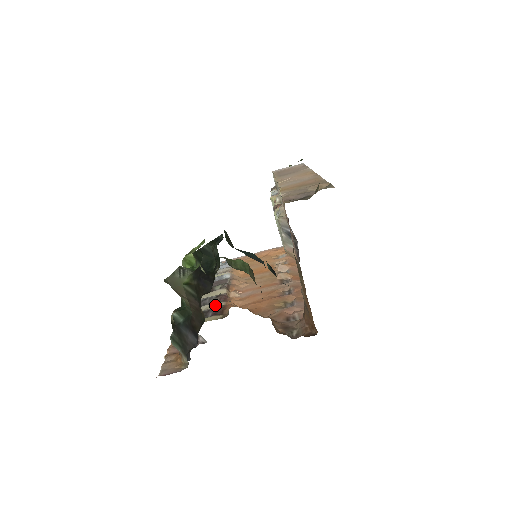
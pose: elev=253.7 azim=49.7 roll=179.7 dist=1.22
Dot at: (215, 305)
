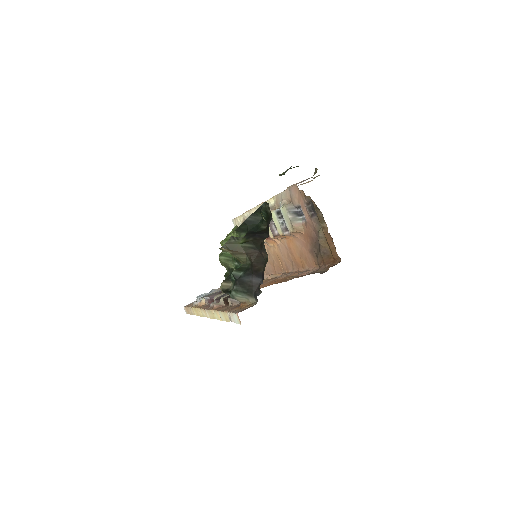
Dot at: occluded
